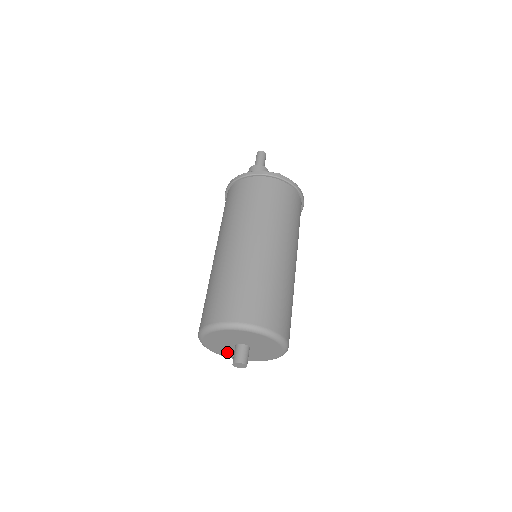
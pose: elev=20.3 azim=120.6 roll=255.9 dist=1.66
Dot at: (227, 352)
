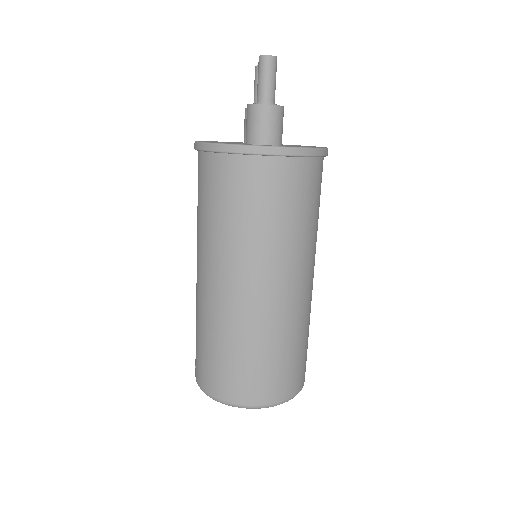
Dot at: occluded
